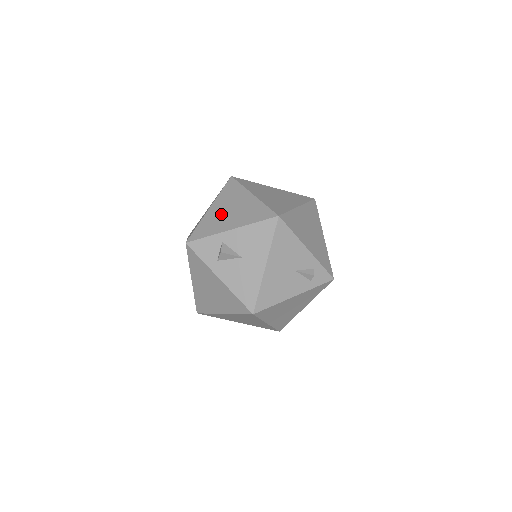
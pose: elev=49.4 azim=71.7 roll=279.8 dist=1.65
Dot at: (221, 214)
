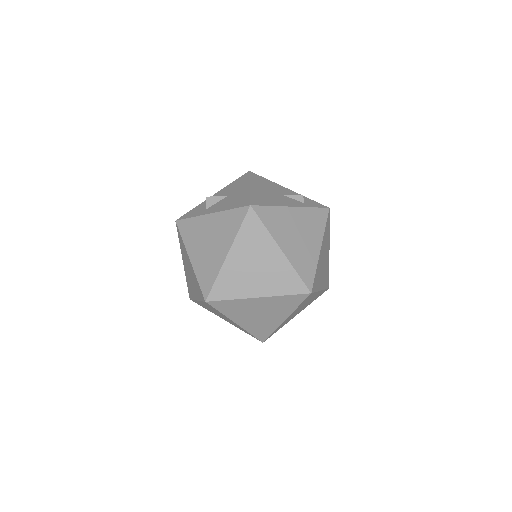
Dot at: occluded
